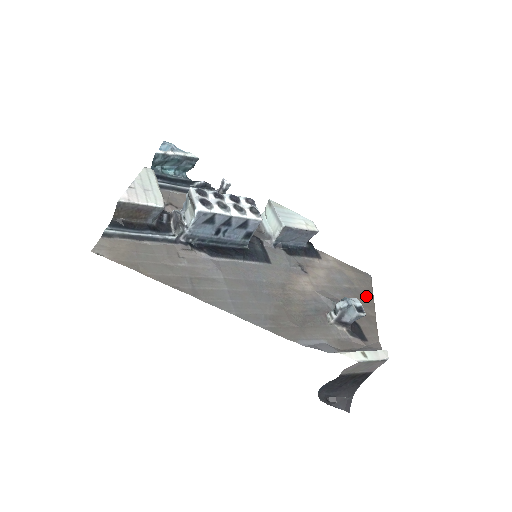
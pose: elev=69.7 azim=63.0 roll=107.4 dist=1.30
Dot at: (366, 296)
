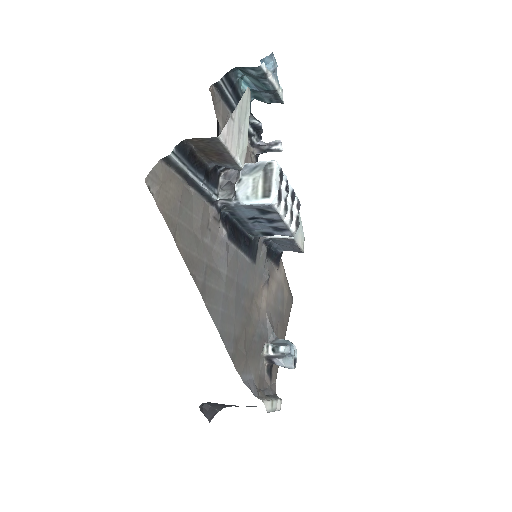
Dot at: (285, 324)
